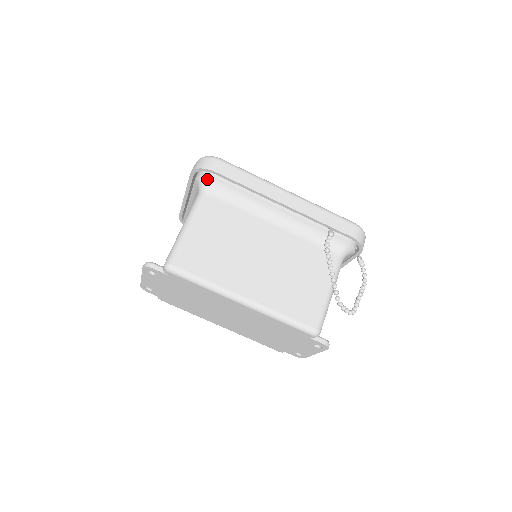
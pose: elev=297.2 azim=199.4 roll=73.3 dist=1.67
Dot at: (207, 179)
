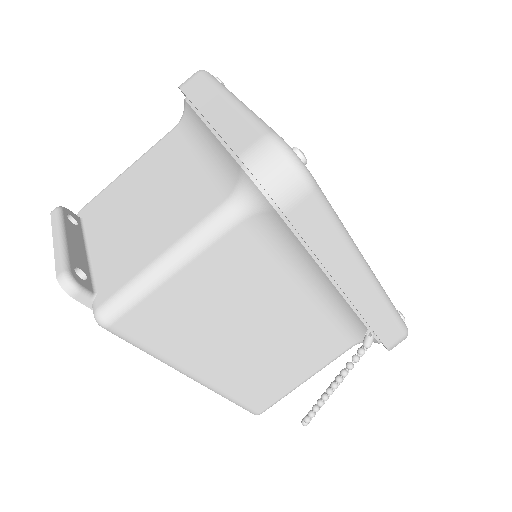
Dot at: (261, 200)
